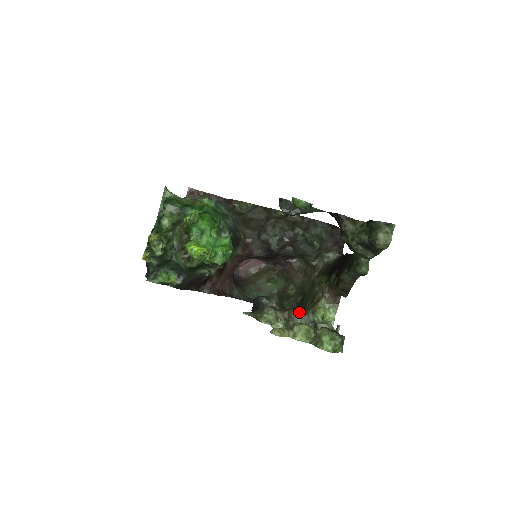
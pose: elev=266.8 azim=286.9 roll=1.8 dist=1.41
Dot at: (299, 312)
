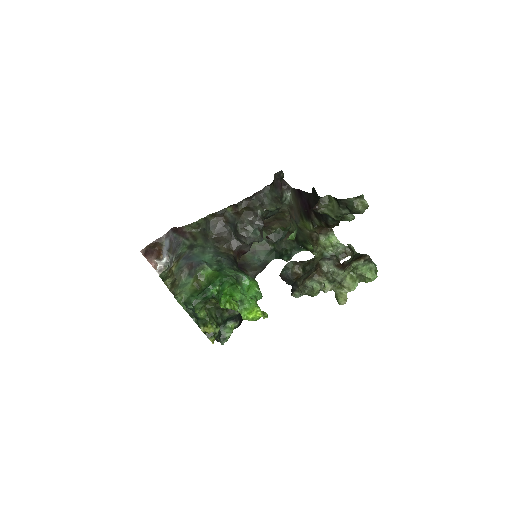
Dot at: (326, 266)
